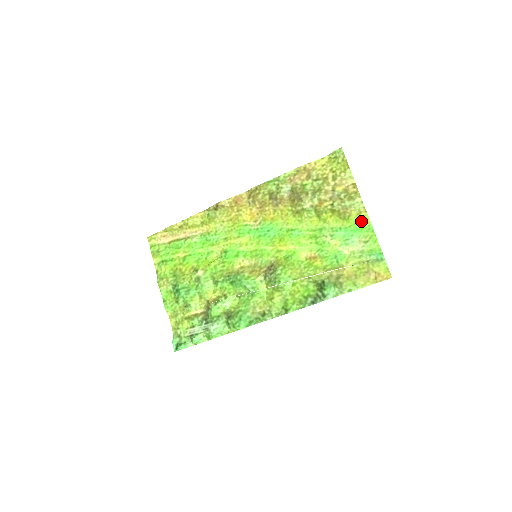
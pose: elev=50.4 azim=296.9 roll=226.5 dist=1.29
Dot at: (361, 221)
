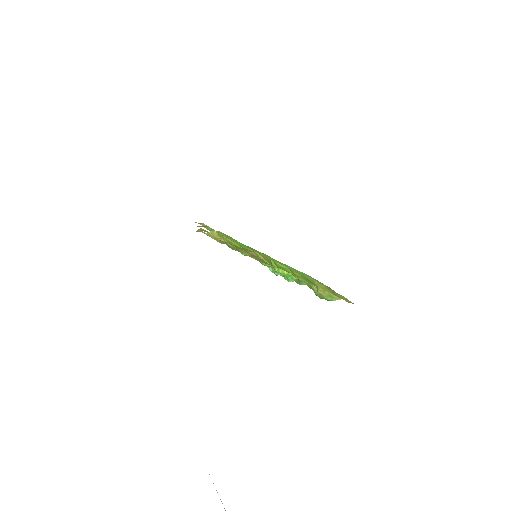
Dot at: occluded
